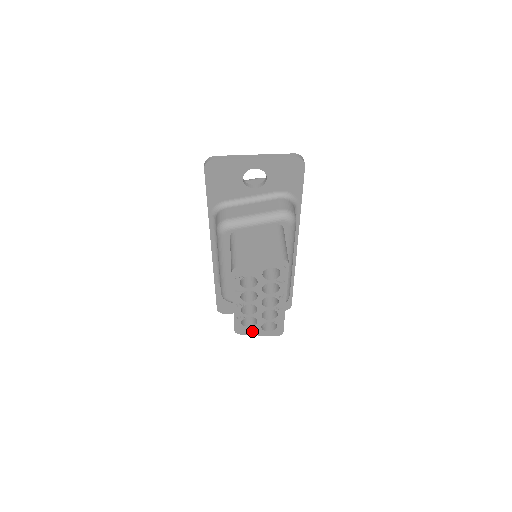
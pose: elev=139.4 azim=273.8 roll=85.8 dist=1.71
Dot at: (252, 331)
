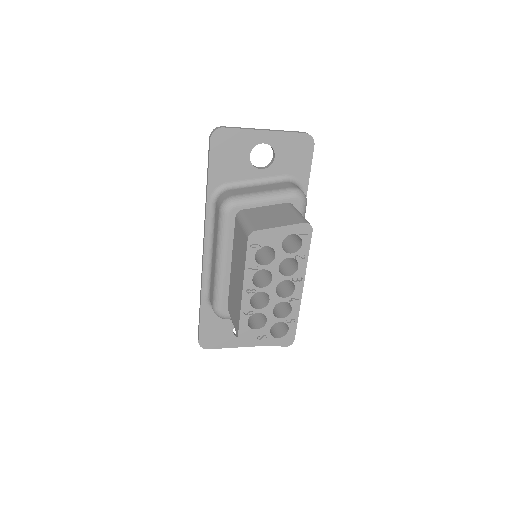
Dot at: (258, 337)
